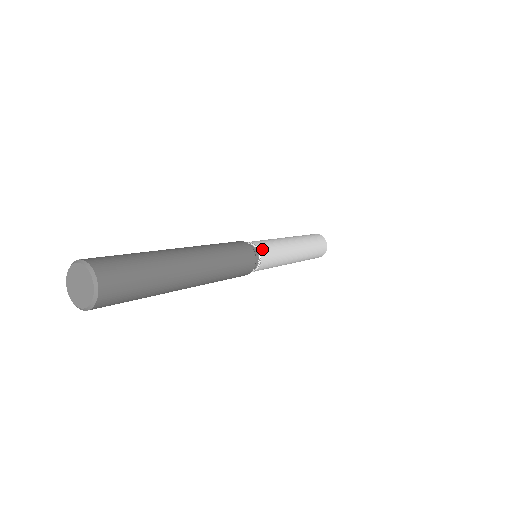
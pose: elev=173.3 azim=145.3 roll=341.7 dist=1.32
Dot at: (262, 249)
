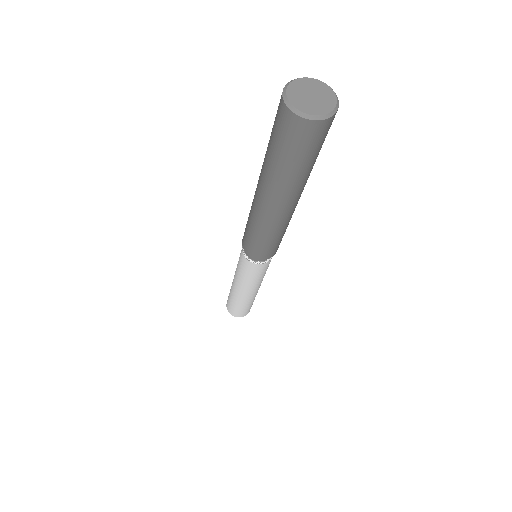
Dot at: occluded
